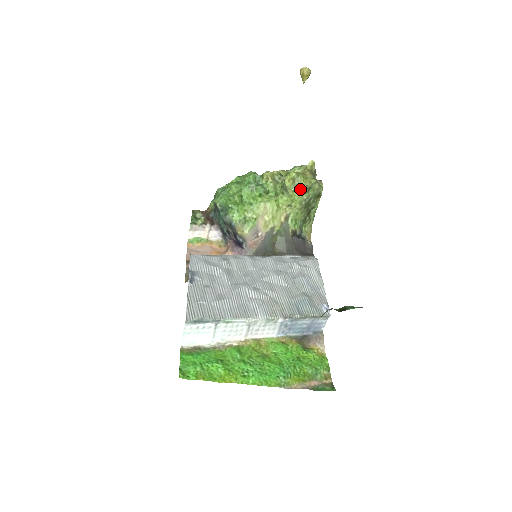
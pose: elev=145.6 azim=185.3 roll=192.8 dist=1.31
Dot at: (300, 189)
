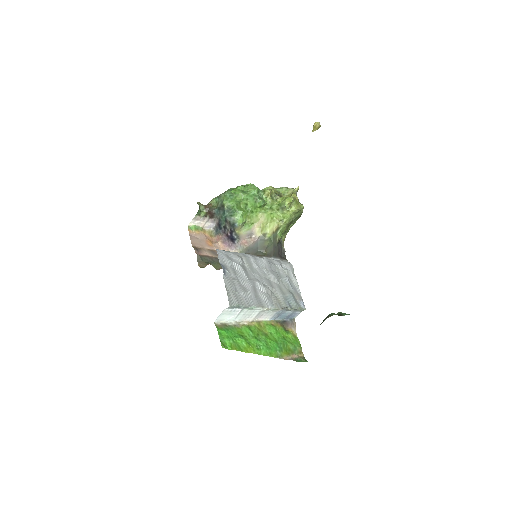
Dot at: (293, 211)
